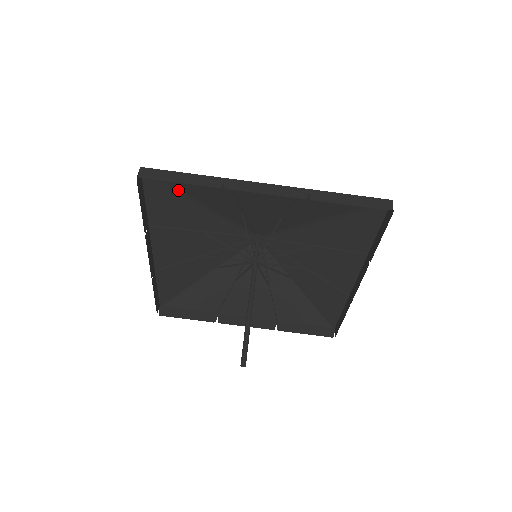
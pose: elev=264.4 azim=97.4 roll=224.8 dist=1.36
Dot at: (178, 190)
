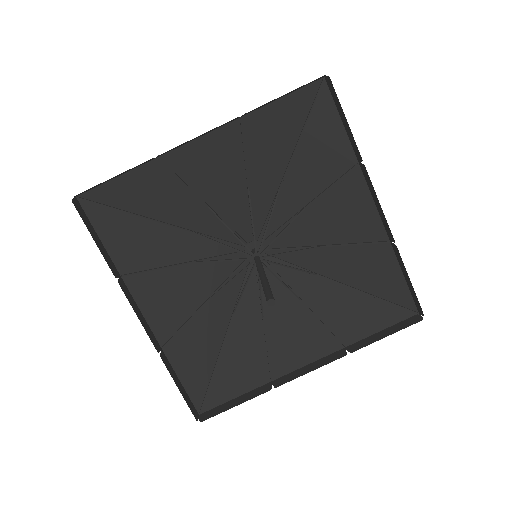
Dot at: (129, 212)
